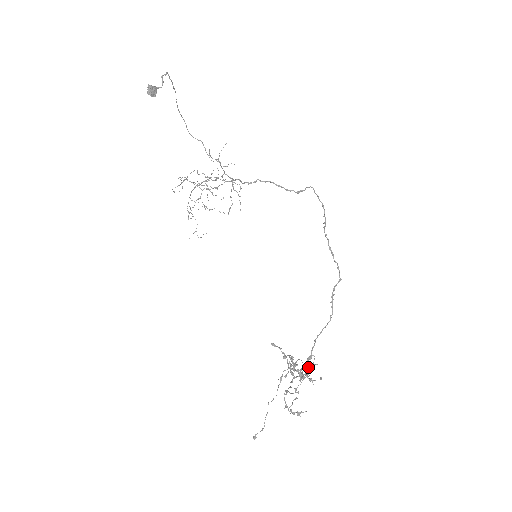
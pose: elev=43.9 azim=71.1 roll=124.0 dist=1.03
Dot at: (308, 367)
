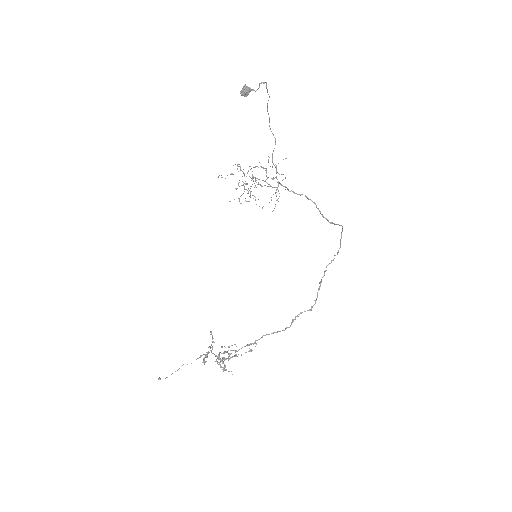
Dot at: (233, 356)
